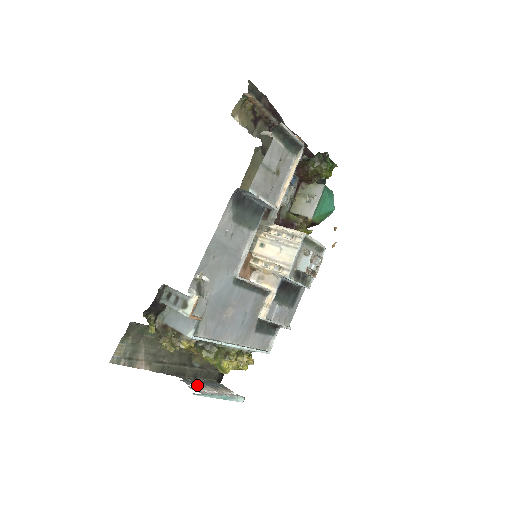
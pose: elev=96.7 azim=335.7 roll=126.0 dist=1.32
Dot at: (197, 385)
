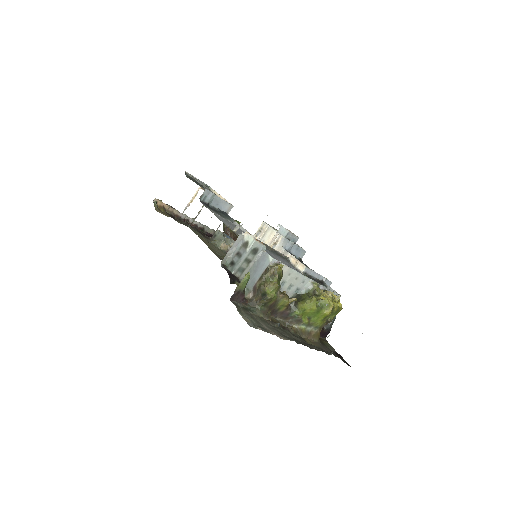
Dot at: occluded
